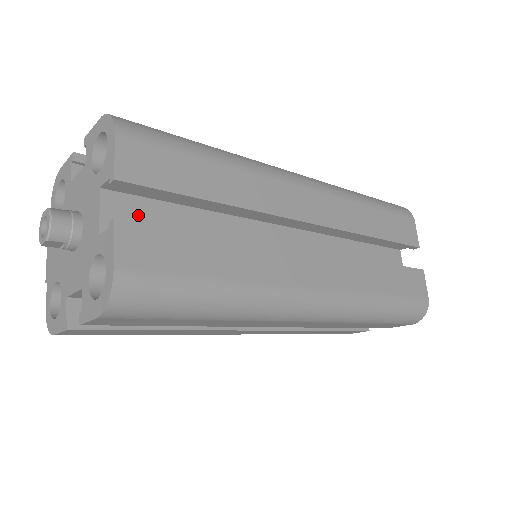
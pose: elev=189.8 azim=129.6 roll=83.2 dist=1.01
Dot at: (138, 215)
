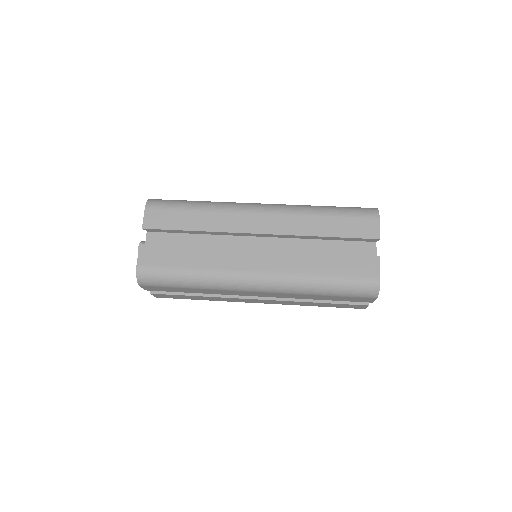
Dot at: occluded
